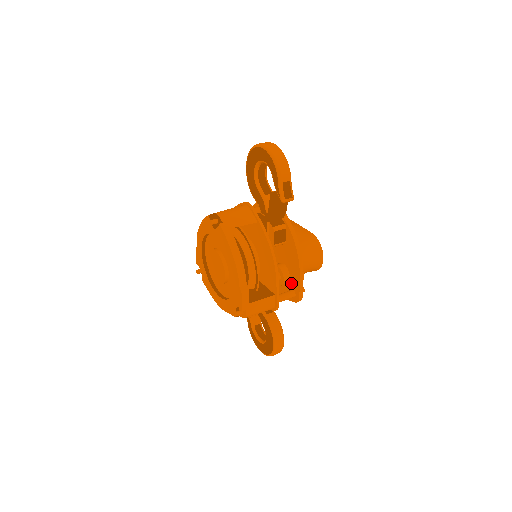
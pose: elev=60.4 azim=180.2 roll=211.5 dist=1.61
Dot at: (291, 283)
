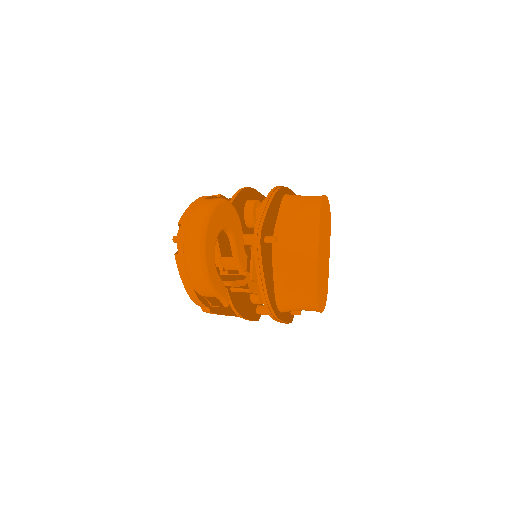
Dot at: occluded
